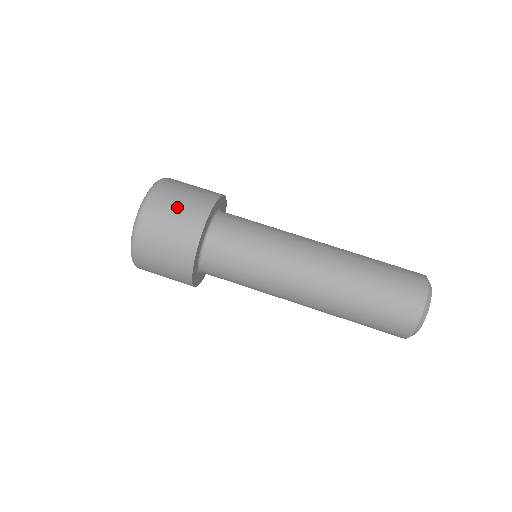
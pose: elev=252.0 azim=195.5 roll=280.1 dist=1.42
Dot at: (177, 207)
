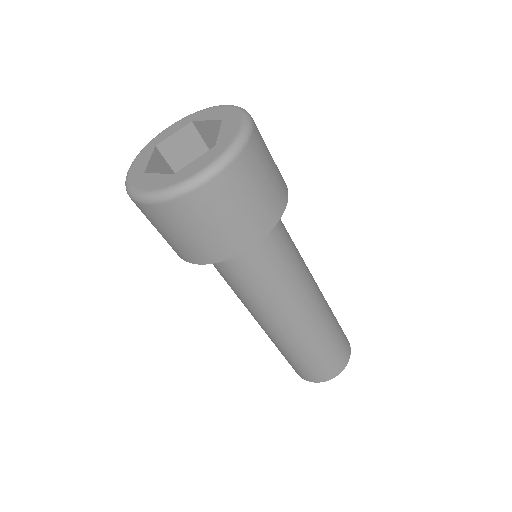
Dot at: (245, 204)
